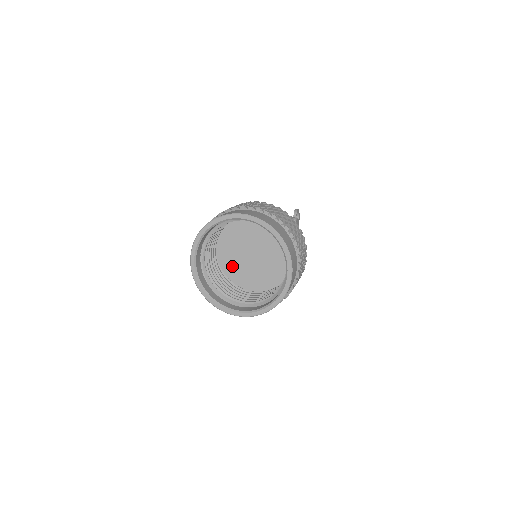
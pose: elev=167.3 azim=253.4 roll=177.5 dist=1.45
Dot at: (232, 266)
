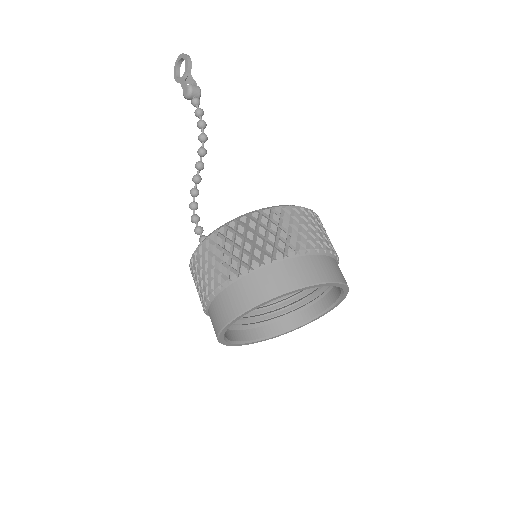
Dot at: occluded
